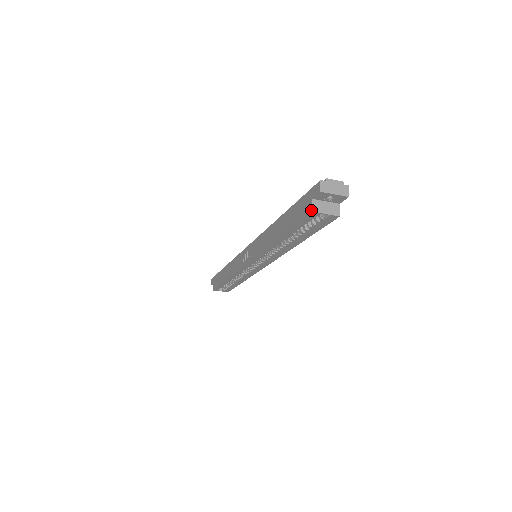
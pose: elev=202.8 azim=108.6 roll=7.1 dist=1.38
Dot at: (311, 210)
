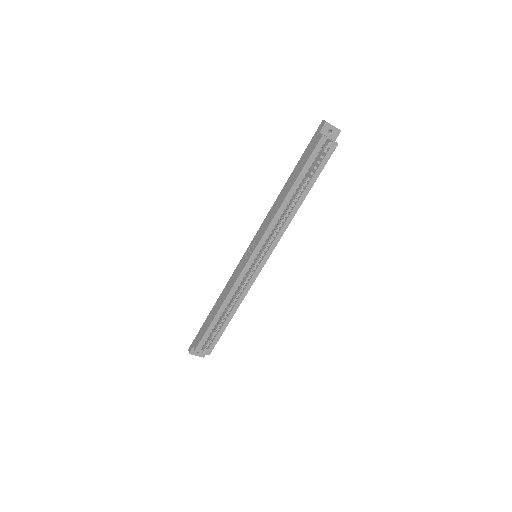
Dot at: (321, 135)
